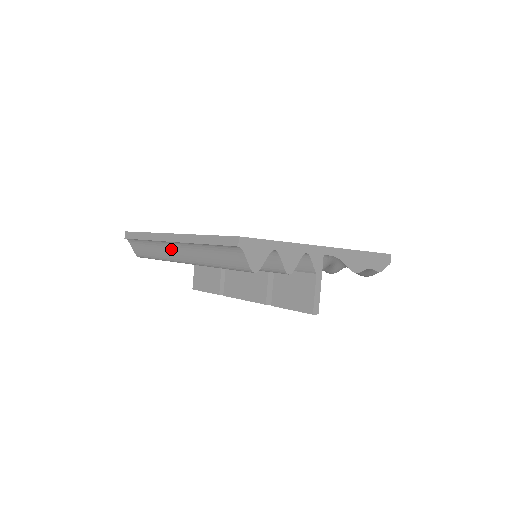
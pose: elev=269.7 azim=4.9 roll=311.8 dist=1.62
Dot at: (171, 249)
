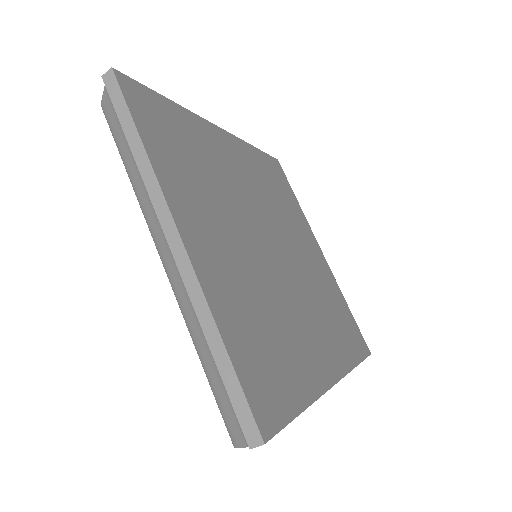
Dot at: (159, 229)
